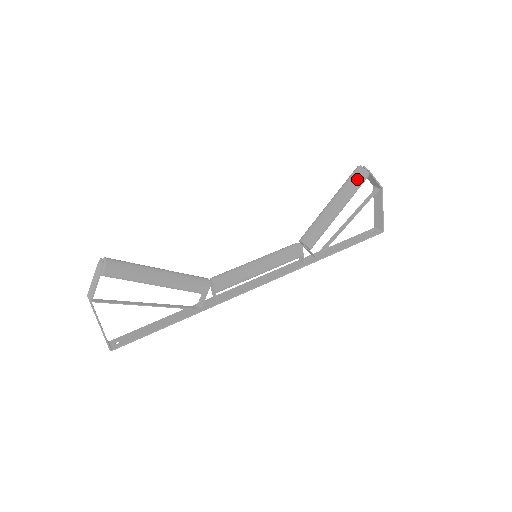
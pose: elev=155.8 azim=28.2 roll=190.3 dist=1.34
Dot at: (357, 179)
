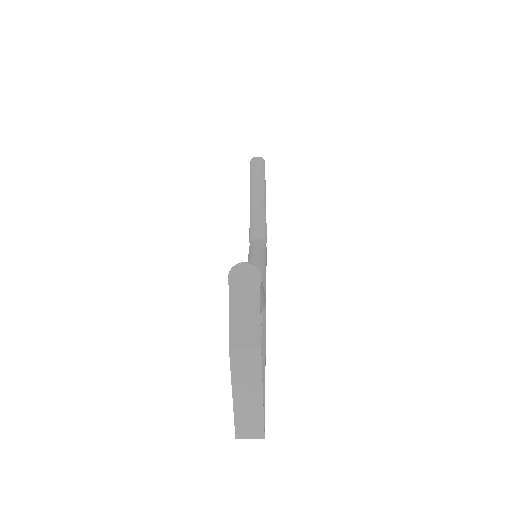
Dot at: (263, 168)
